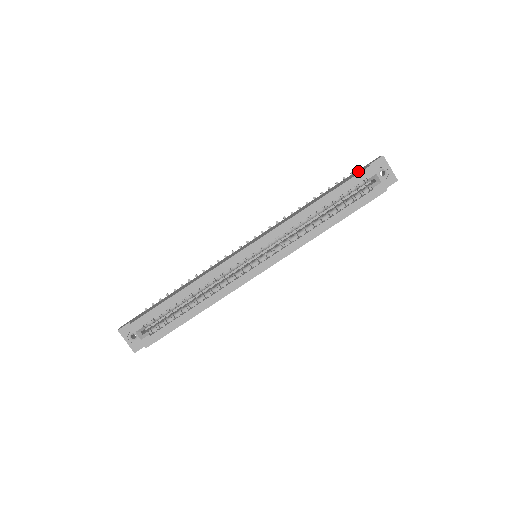
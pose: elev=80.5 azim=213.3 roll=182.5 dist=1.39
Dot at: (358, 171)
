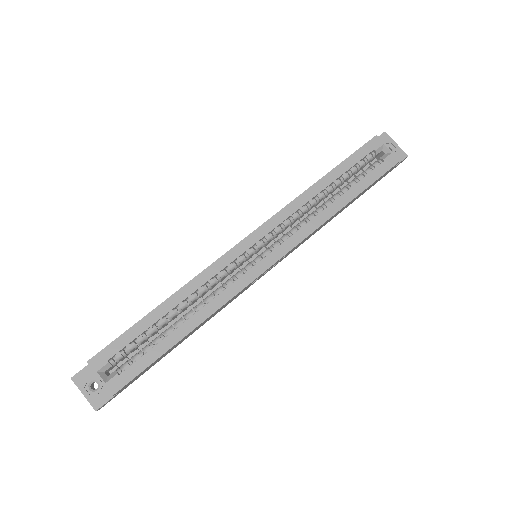
Dot at: occluded
